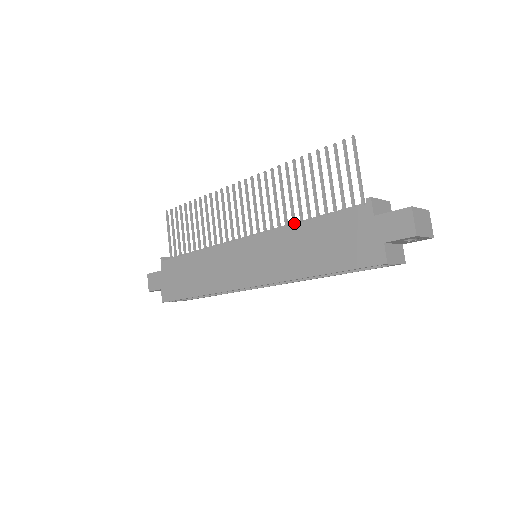
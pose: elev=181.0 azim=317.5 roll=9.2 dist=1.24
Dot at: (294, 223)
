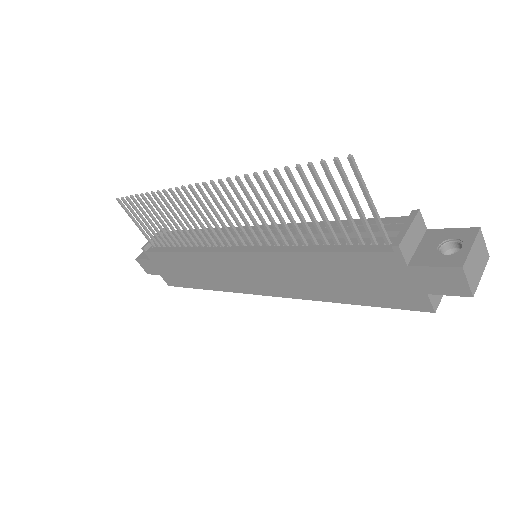
Dot at: (294, 243)
